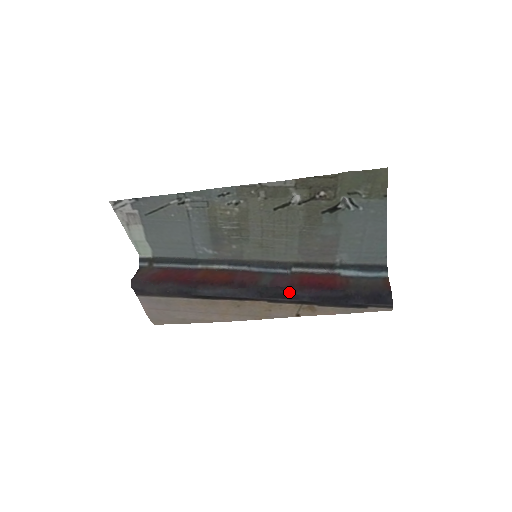
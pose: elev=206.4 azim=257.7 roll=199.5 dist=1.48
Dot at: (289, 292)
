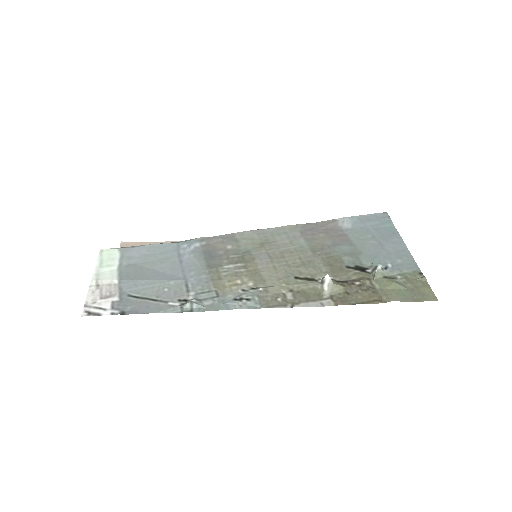
Dot at: occluded
